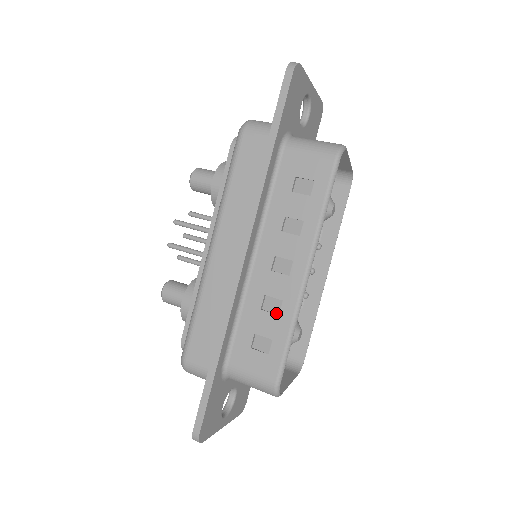
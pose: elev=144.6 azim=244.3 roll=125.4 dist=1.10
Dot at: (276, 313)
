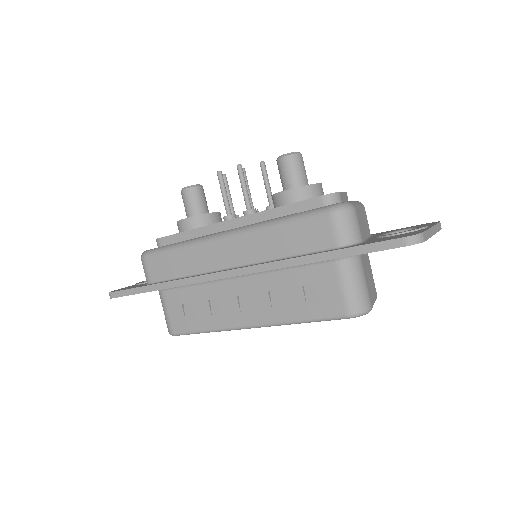
Dot at: (212, 314)
